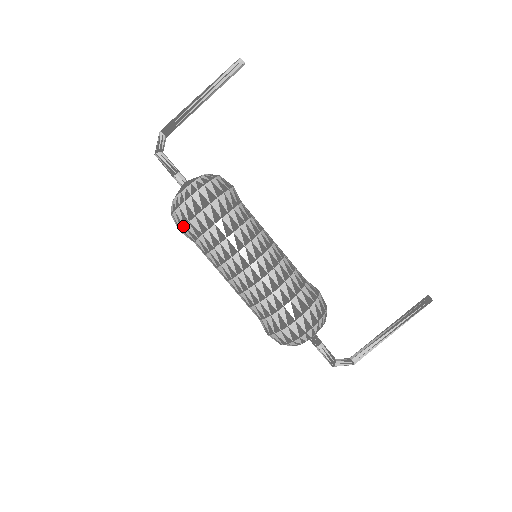
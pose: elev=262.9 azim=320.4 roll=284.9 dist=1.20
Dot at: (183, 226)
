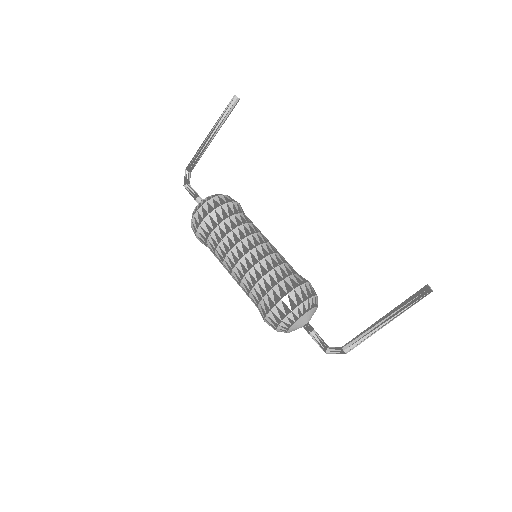
Dot at: occluded
